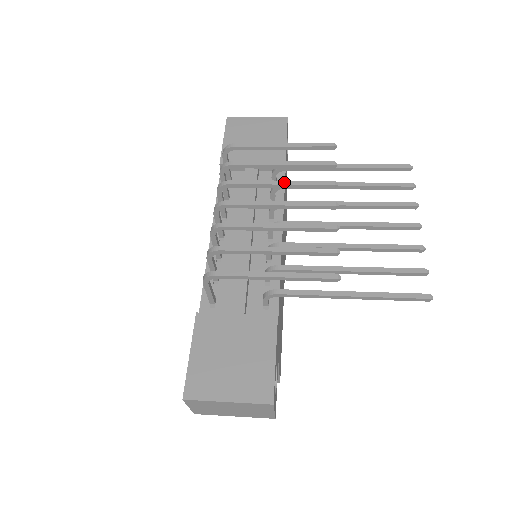
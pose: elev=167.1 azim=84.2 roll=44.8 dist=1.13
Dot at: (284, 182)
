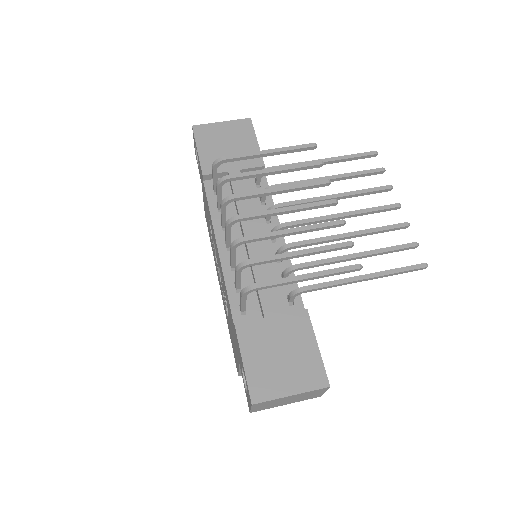
Dot at: (284, 188)
